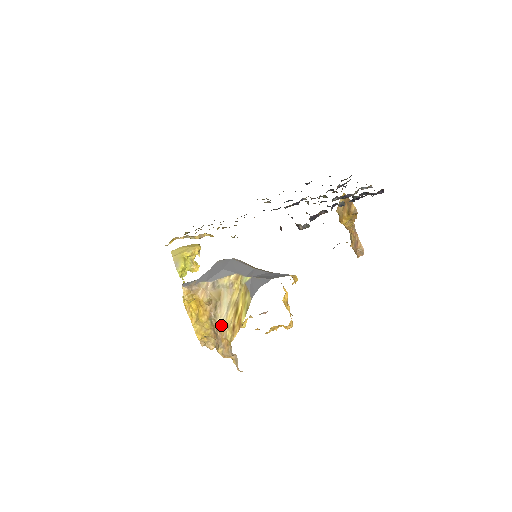
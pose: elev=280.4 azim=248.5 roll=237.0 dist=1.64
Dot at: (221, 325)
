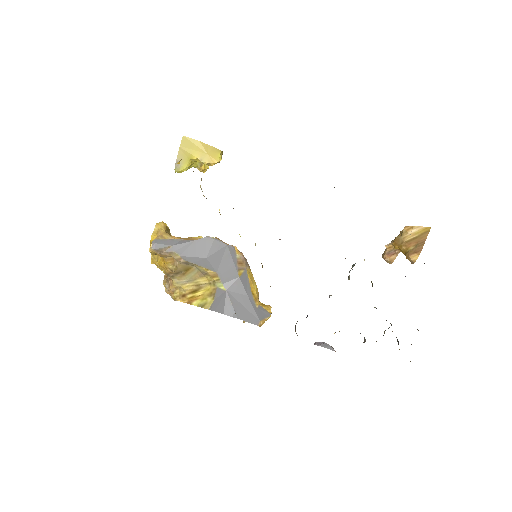
Dot at: (175, 283)
